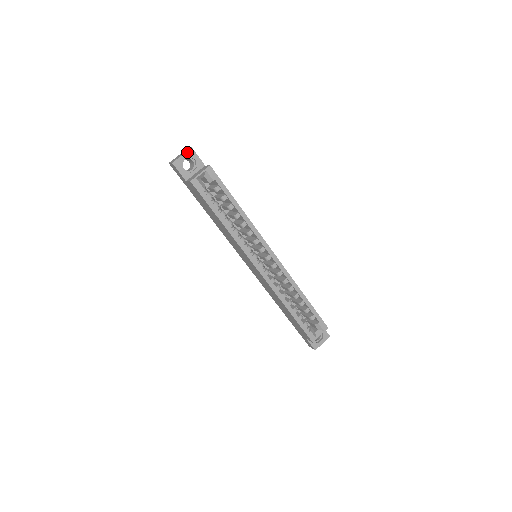
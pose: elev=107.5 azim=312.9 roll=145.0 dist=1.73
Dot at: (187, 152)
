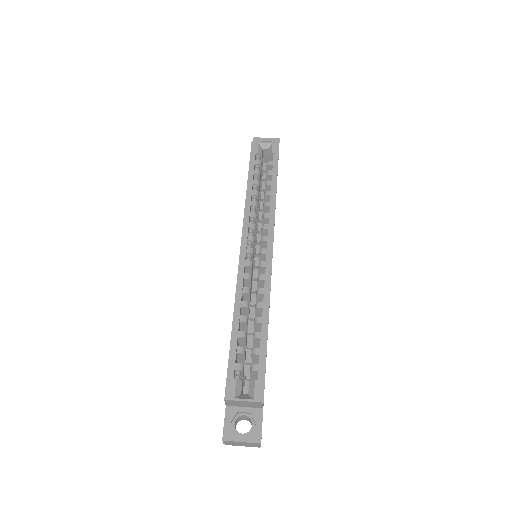
Dot at: (273, 139)
